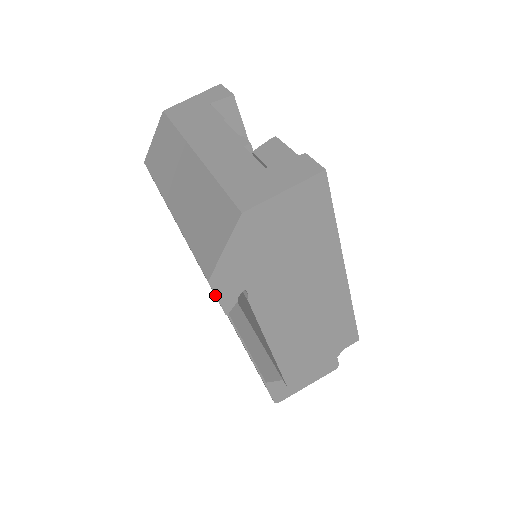
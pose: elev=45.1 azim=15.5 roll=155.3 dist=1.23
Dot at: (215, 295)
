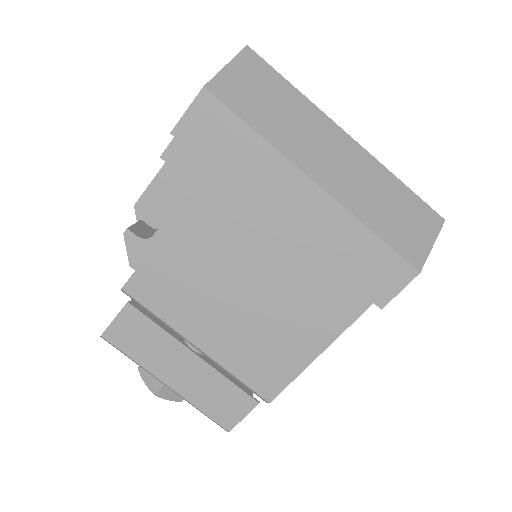
Dot at: occluded
